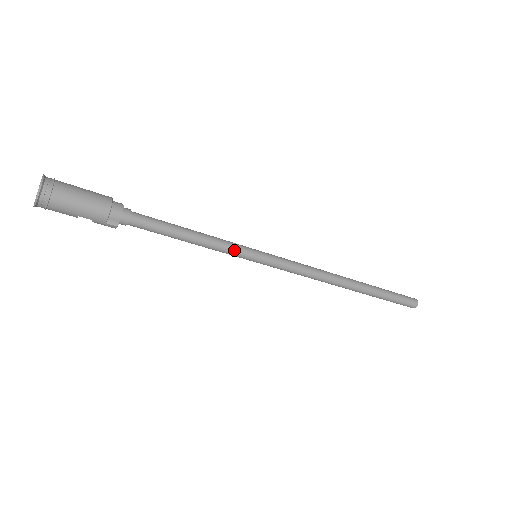
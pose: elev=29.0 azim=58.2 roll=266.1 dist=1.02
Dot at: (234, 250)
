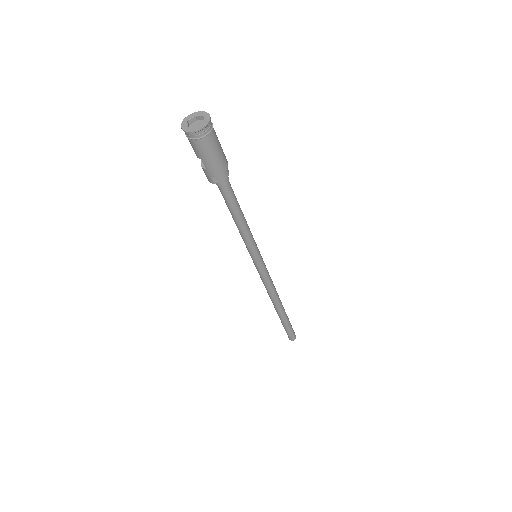
Dot at: (252, 246)
